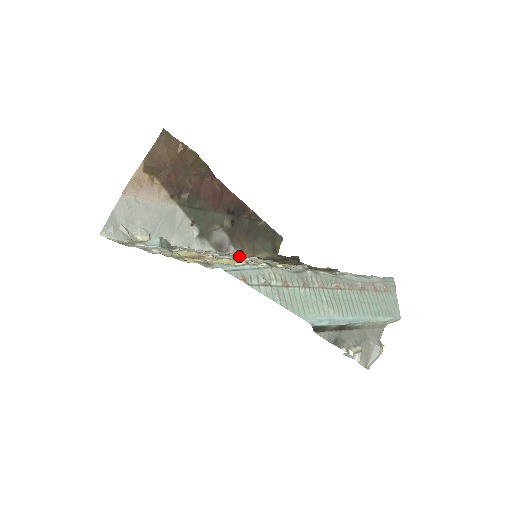
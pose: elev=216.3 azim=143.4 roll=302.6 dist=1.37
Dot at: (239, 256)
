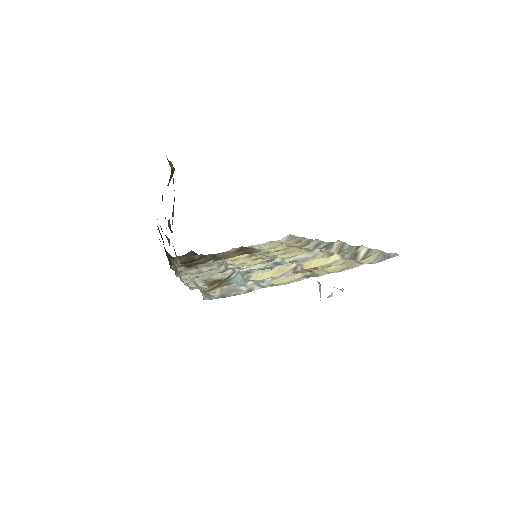
Dot at: (202, 268)
